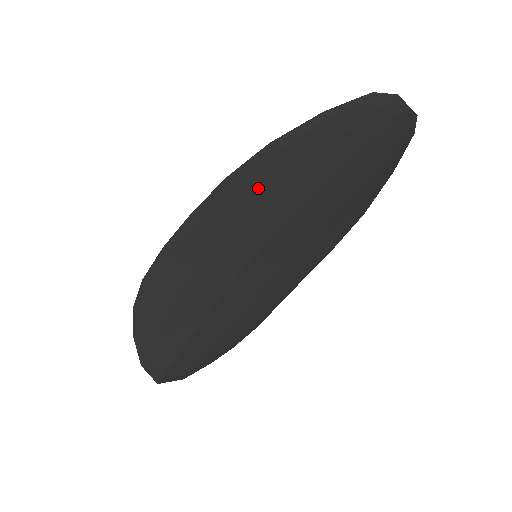
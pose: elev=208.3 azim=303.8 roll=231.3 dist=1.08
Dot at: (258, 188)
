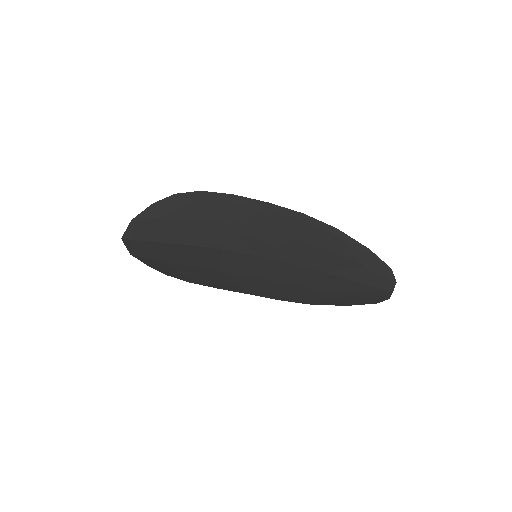
Dot at: (305, 235)
